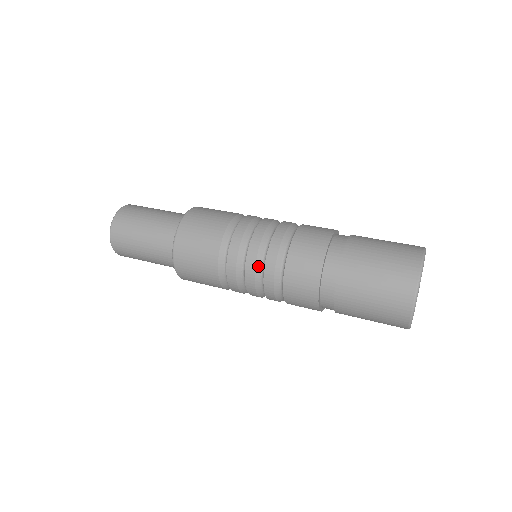
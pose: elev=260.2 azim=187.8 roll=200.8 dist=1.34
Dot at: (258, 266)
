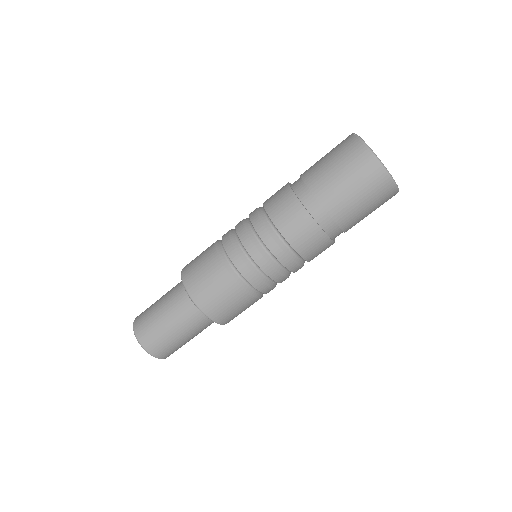
Dot at: (248, 230)
